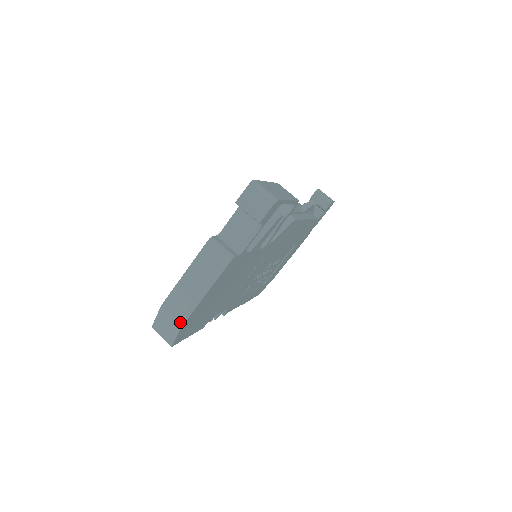
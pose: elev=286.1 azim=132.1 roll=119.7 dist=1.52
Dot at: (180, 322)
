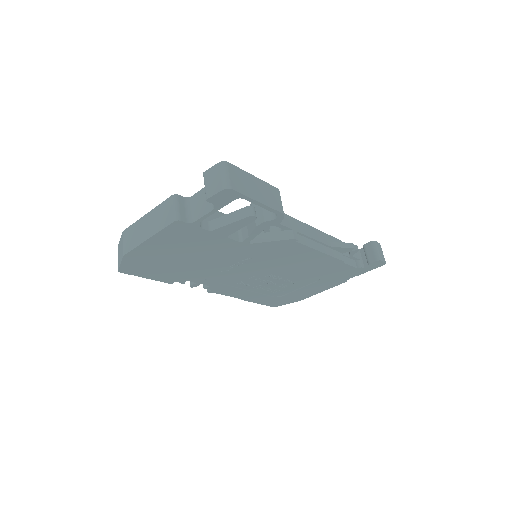
Dot at: (124, 252)
